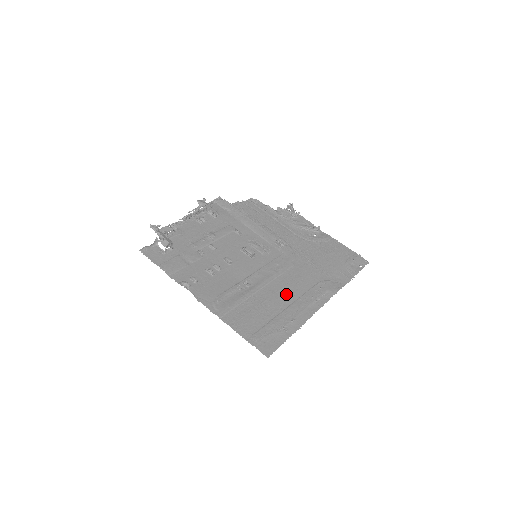
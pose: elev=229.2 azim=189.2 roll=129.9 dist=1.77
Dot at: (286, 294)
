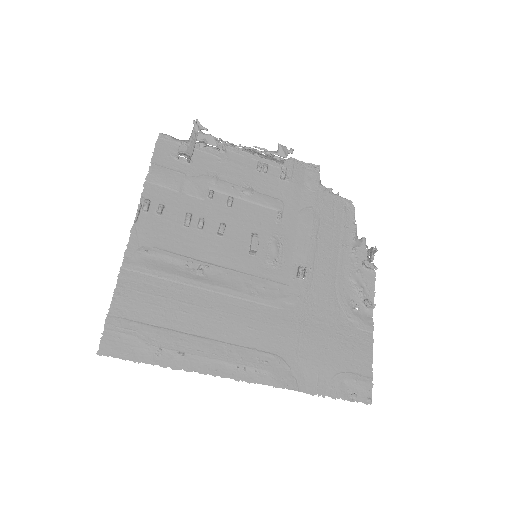
Dot at: (220, 323)
